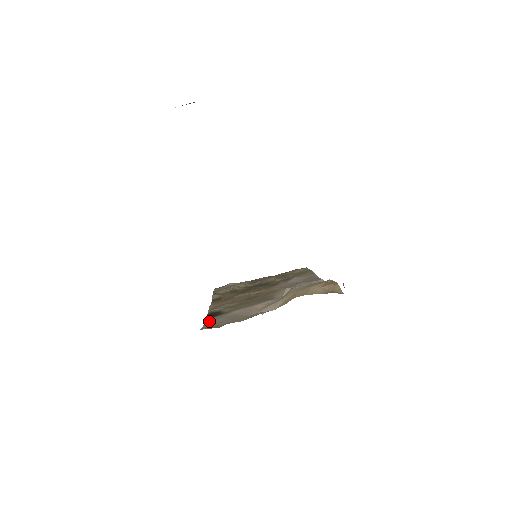
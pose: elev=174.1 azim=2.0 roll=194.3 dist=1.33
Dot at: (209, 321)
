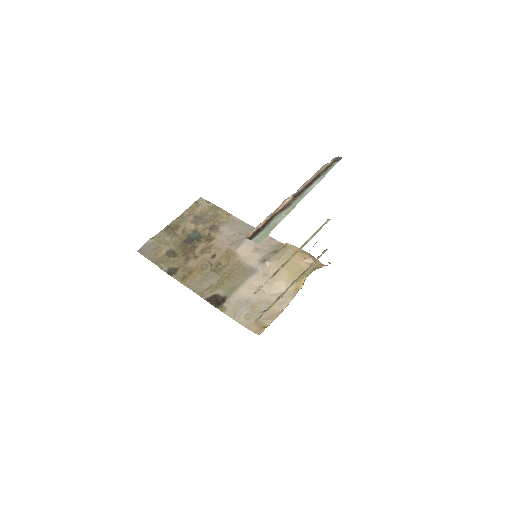
Dot at: (234, 315)
